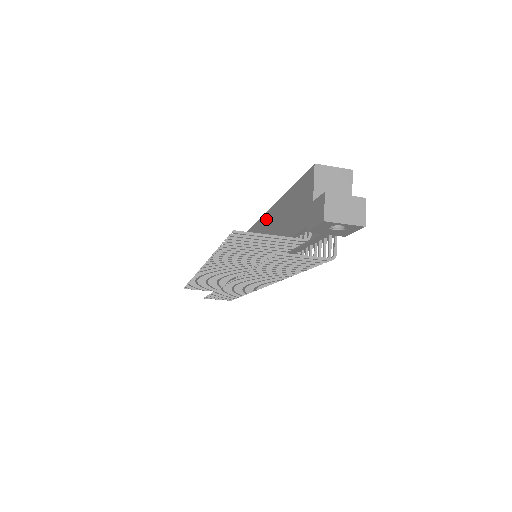
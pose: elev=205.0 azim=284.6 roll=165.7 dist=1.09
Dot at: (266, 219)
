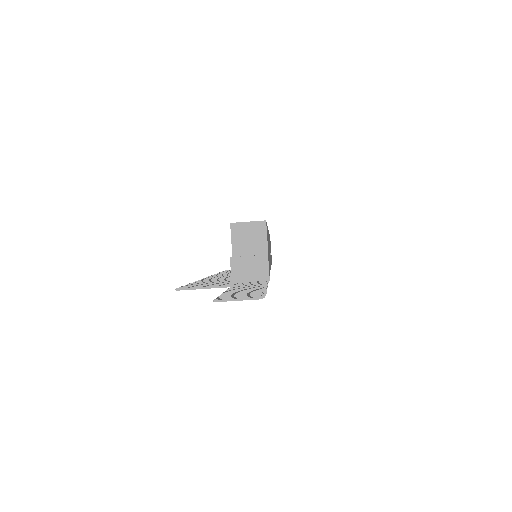
Dot at: occluded
